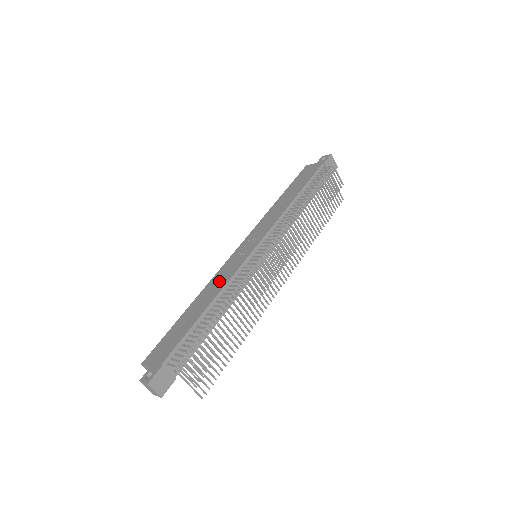
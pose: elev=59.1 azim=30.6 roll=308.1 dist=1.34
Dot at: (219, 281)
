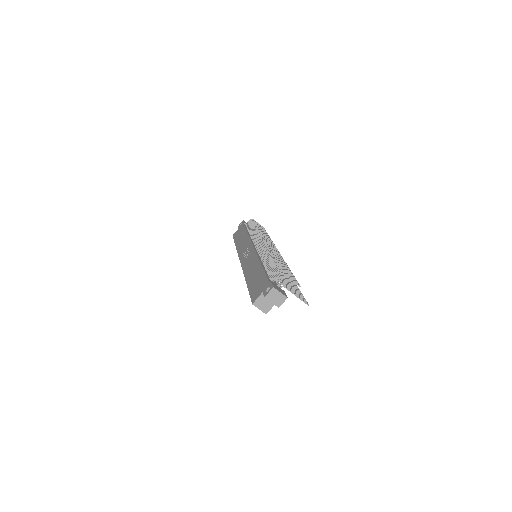
Dot at: (251, 263)
